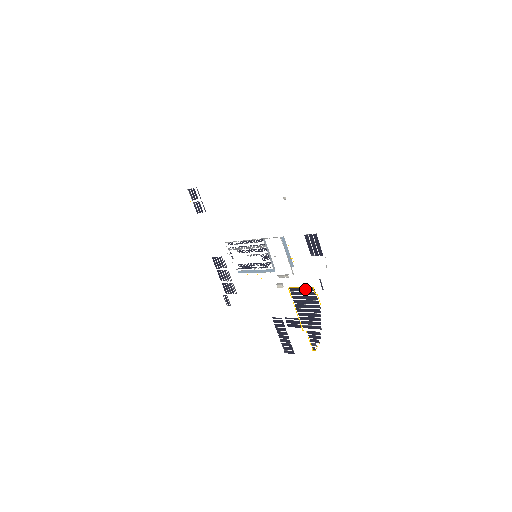
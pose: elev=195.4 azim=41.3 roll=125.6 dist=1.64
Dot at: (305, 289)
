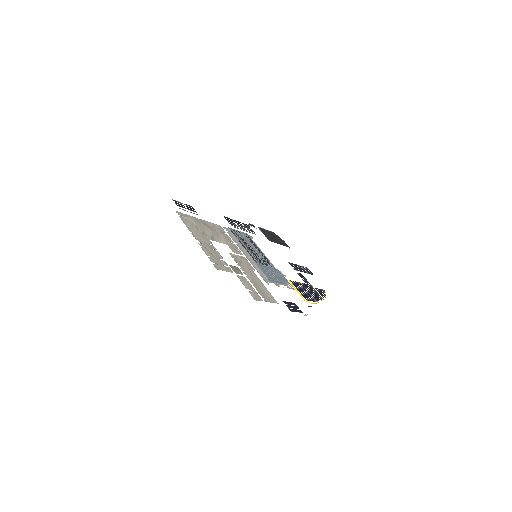
Dot at: (301, 293)
